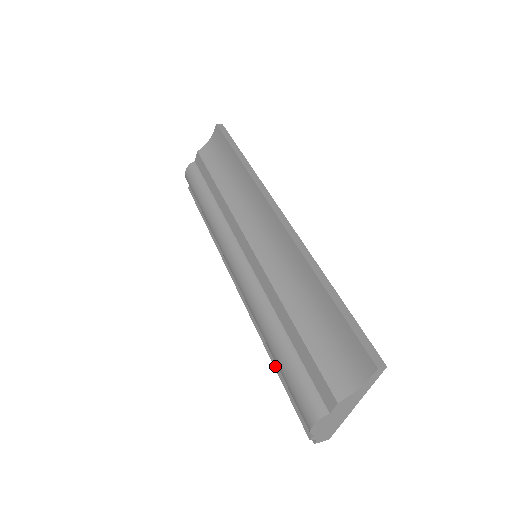
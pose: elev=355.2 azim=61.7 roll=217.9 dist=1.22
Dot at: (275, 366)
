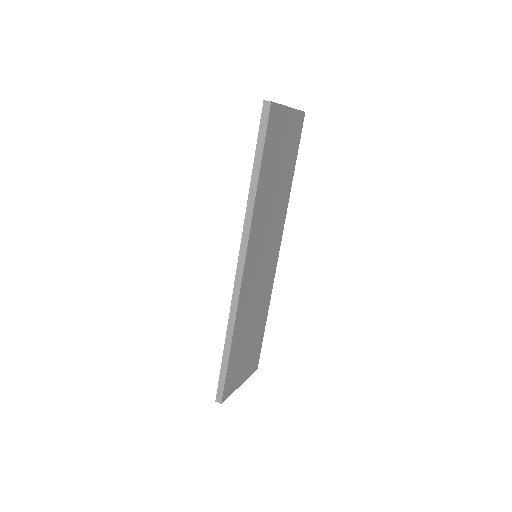
Dot at: occluded
